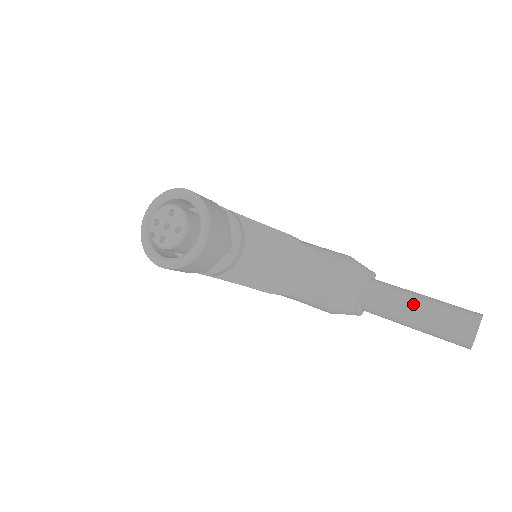
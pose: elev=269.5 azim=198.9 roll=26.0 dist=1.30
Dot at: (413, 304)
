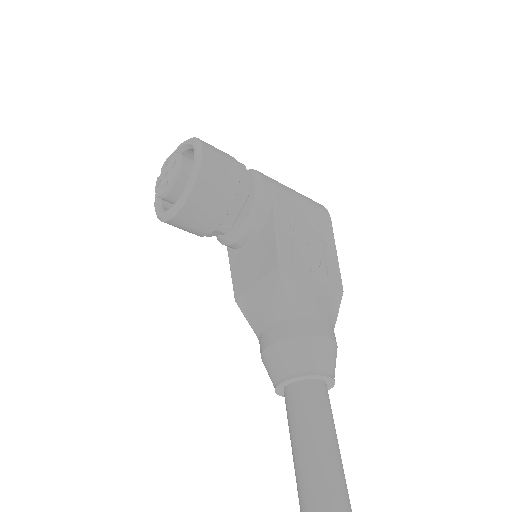
Dot at: (304, 446)
